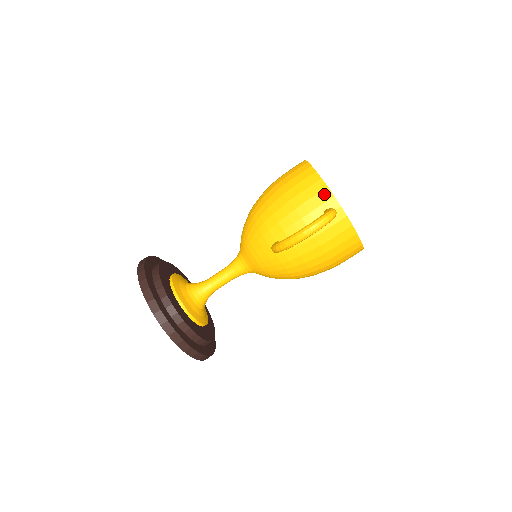
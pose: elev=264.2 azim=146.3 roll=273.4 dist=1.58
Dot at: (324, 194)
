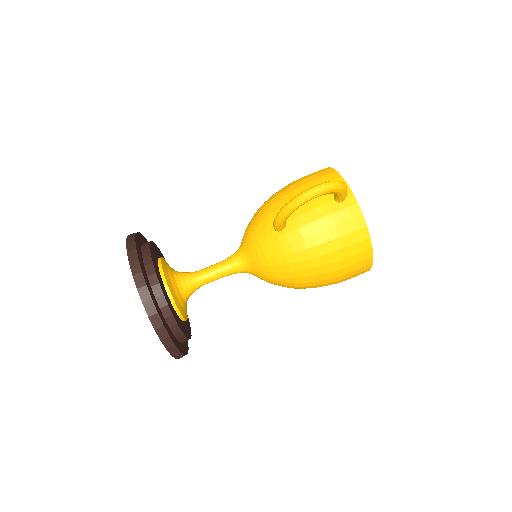
Dot at: occluded
